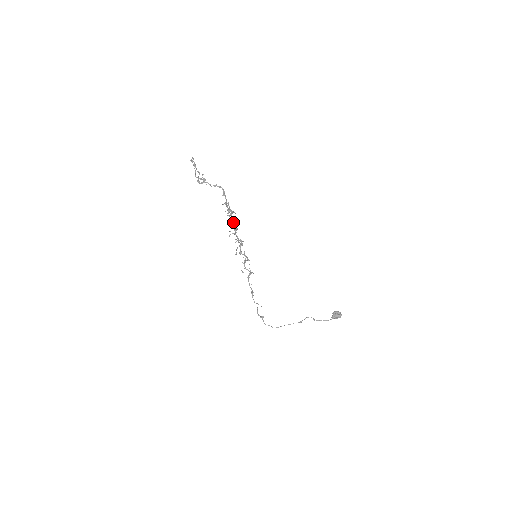
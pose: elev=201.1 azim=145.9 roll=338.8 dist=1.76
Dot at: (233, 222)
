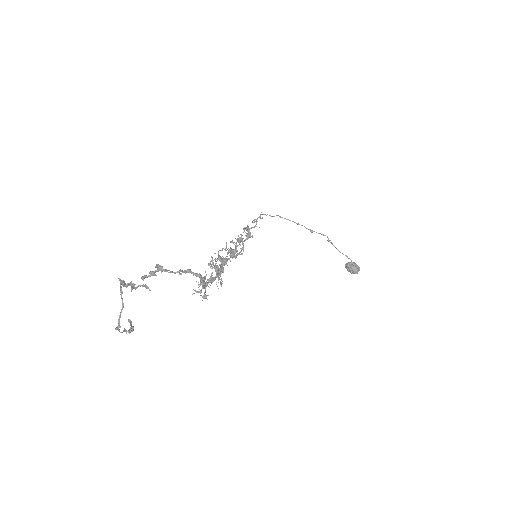
Dot at: occluded
